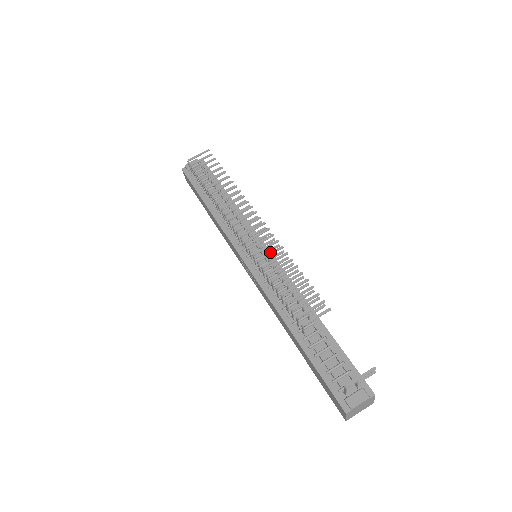
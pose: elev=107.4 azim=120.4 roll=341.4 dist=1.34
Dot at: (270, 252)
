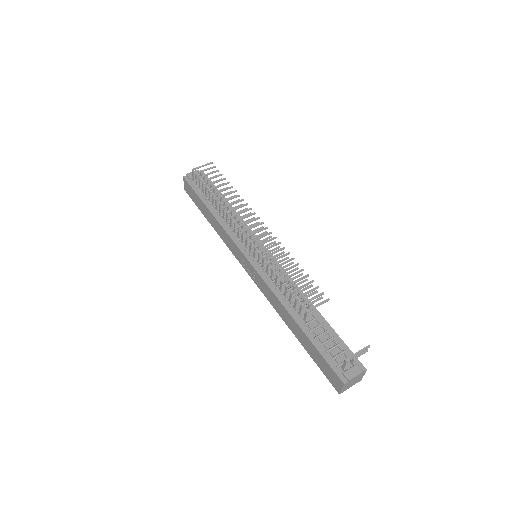
Dot at: (274, 251)
